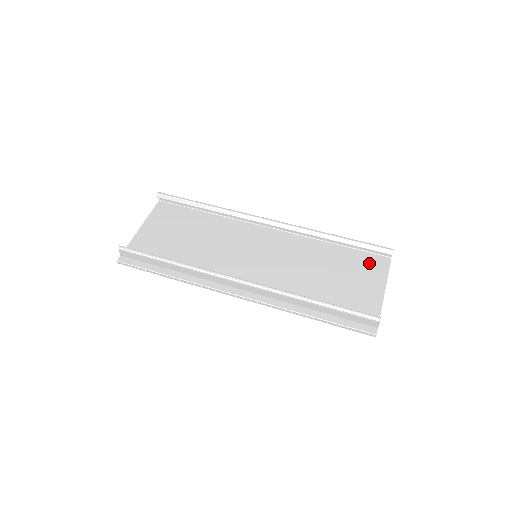
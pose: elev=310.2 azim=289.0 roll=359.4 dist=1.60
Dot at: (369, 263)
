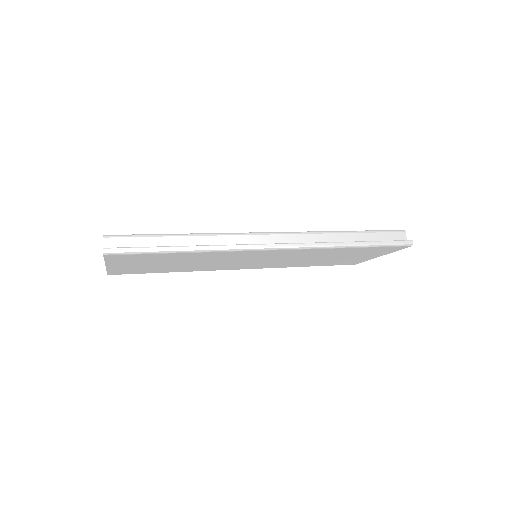
Dot at: occluded
